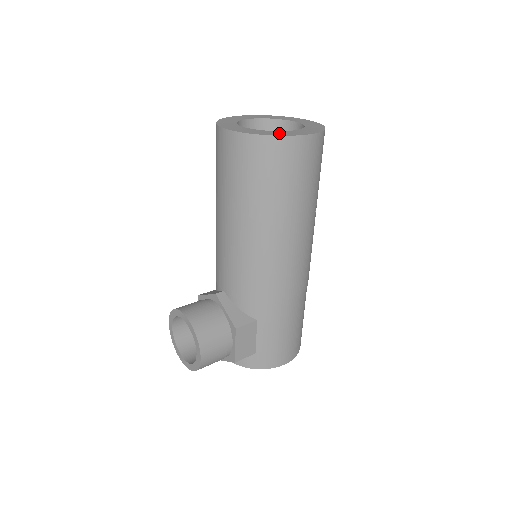
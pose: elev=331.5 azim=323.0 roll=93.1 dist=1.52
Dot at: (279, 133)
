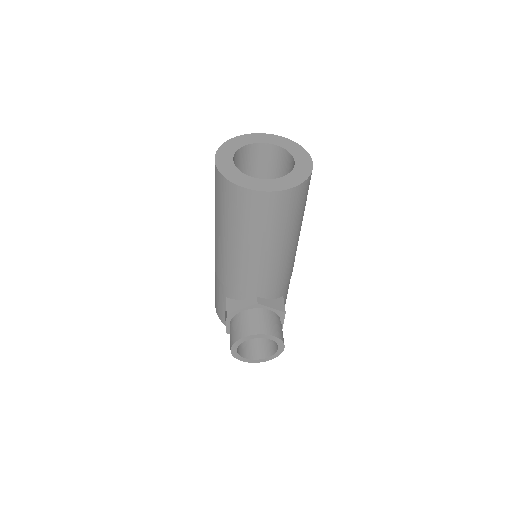
Dot at: (302, 172)
